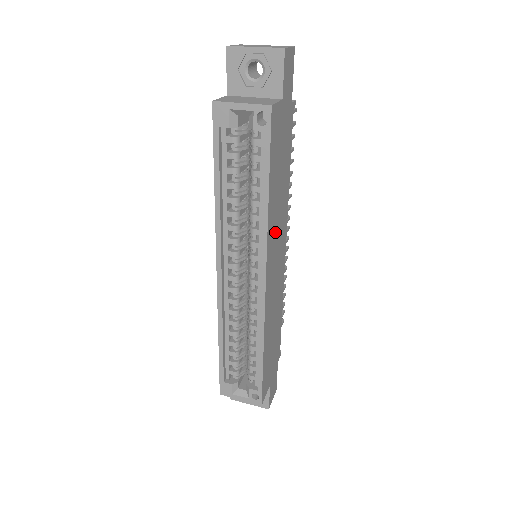
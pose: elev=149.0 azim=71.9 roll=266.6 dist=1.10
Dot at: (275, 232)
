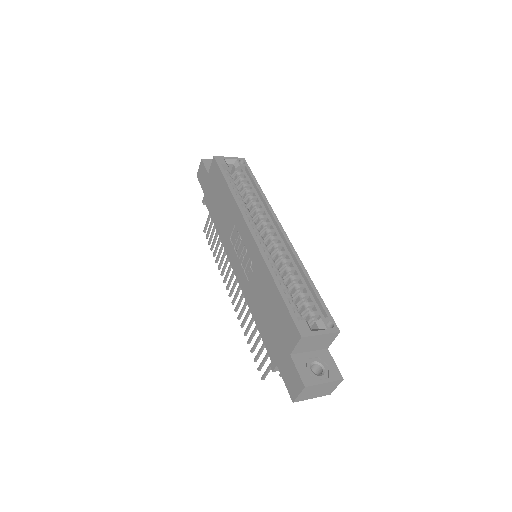
Dot at: occluded
